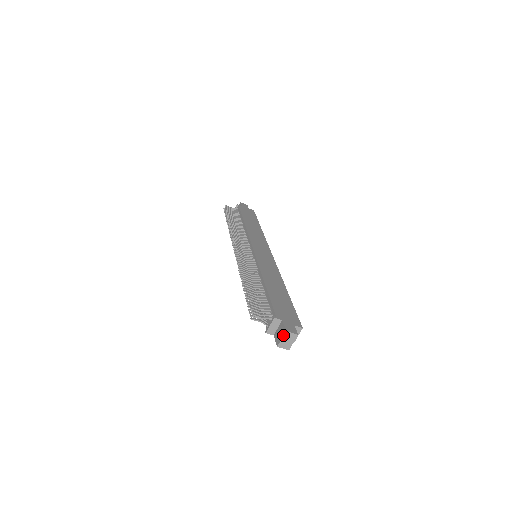
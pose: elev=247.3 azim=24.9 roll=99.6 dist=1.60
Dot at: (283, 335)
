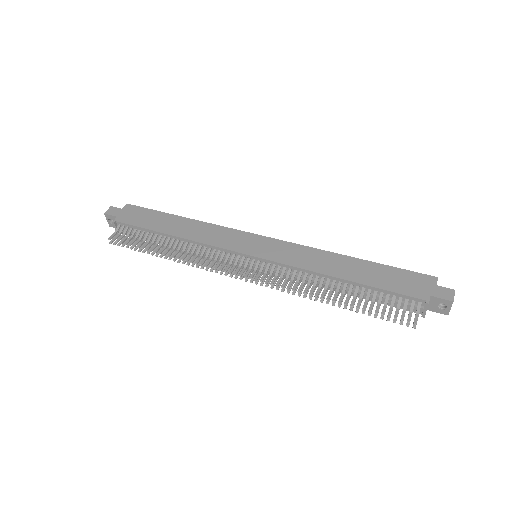
Dot at: (451, 306)
